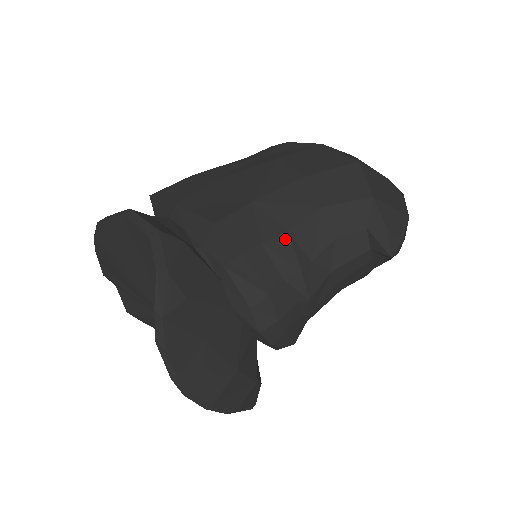
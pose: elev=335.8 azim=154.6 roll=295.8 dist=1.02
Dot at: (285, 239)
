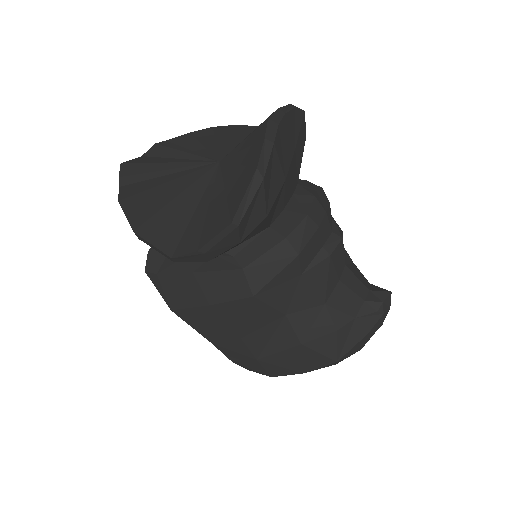
Dot at: occluded
